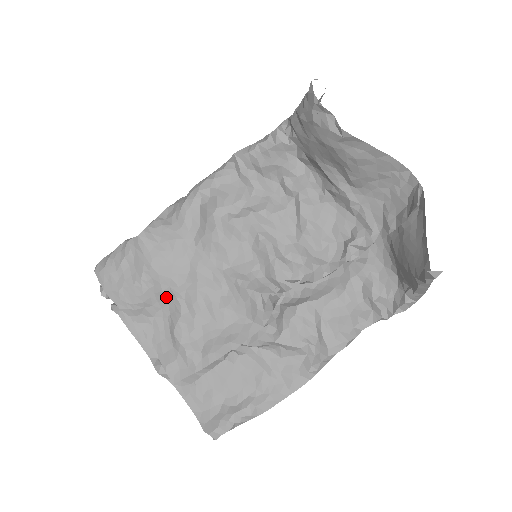
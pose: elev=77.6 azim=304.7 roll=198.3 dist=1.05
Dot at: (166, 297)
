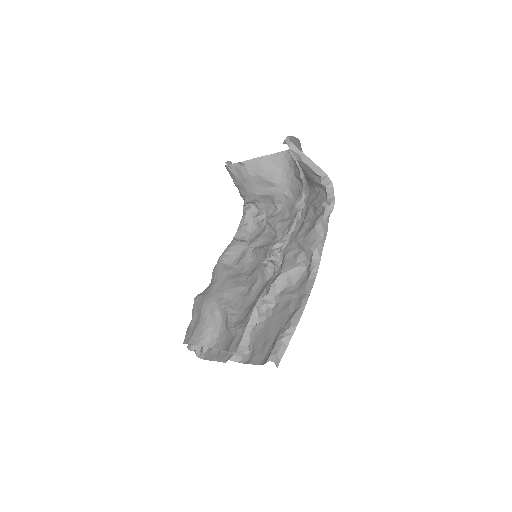
Dot at: (218, 315)
